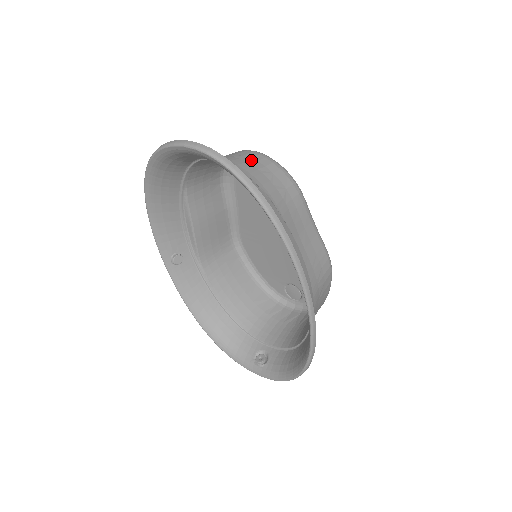
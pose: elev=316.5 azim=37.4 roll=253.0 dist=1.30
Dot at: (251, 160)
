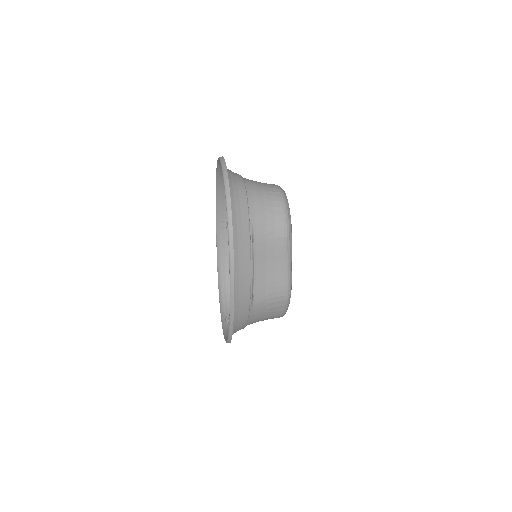
Dot at: (268, 197)
